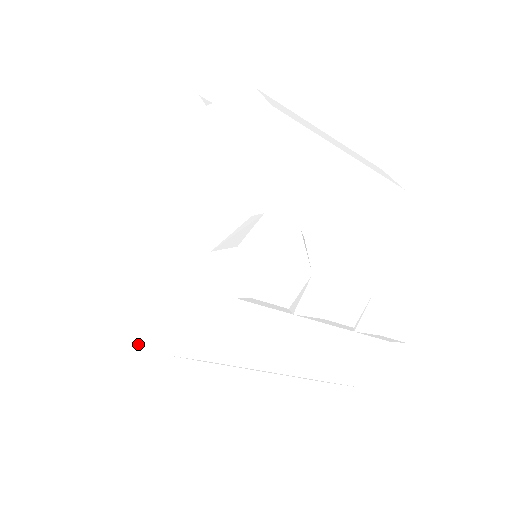
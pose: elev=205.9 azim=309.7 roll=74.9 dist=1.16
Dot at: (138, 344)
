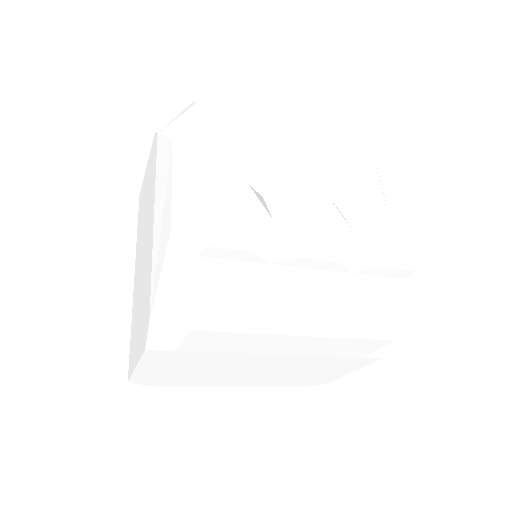
Dot at: (143, 347)
